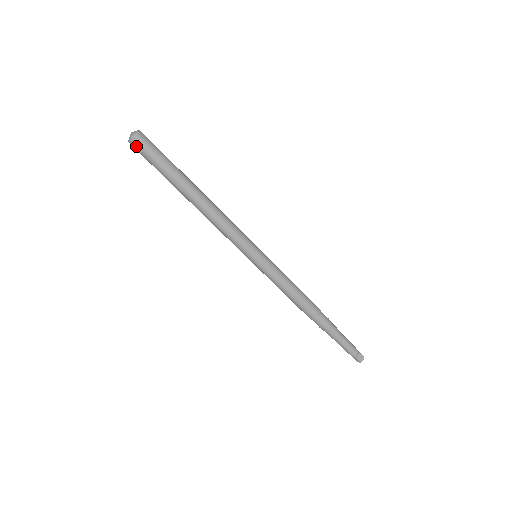
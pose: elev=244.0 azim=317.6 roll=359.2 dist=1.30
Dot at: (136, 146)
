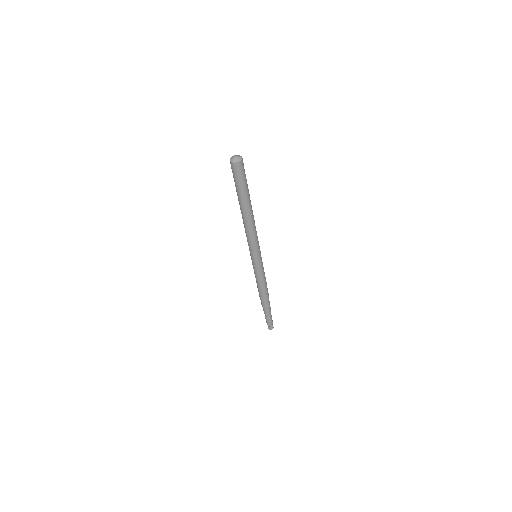
Dot at: (233, 168)
